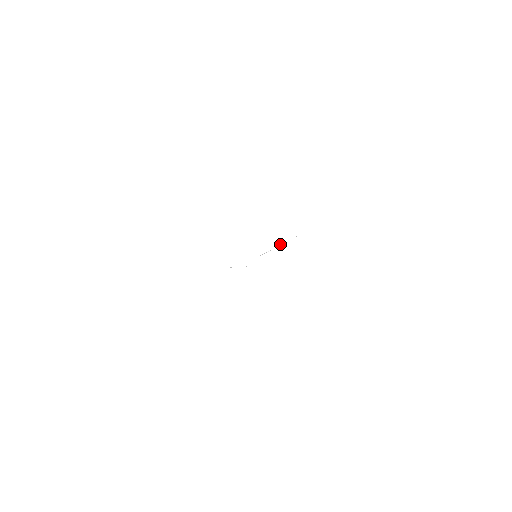
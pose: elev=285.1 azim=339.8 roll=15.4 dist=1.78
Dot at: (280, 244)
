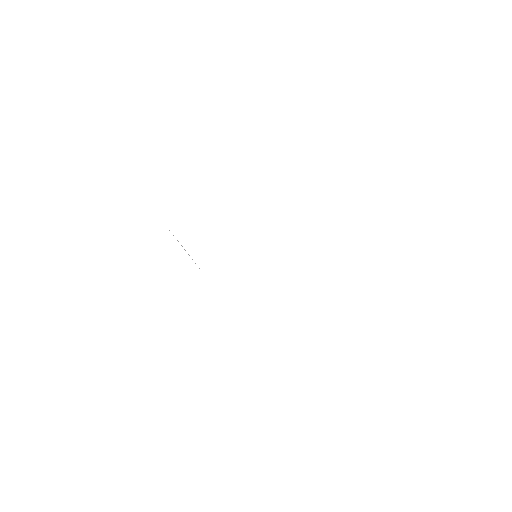
Dot at: occluded
